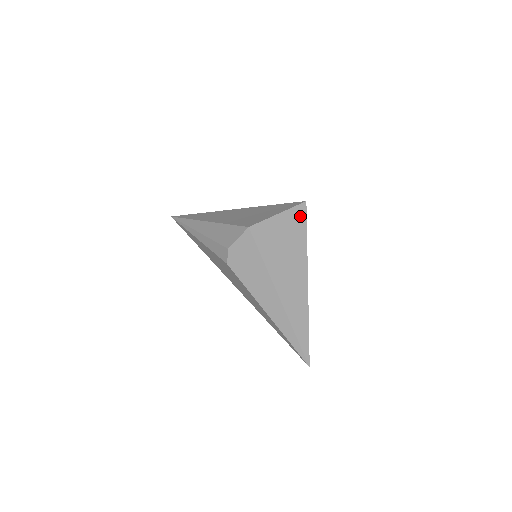
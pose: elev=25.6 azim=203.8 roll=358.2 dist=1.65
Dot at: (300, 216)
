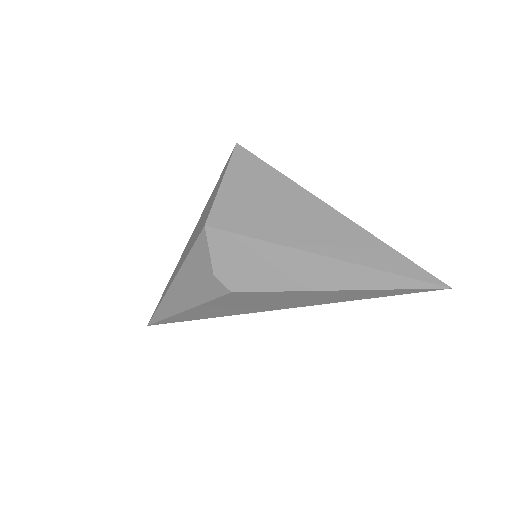
Dot at: (247, 161)
